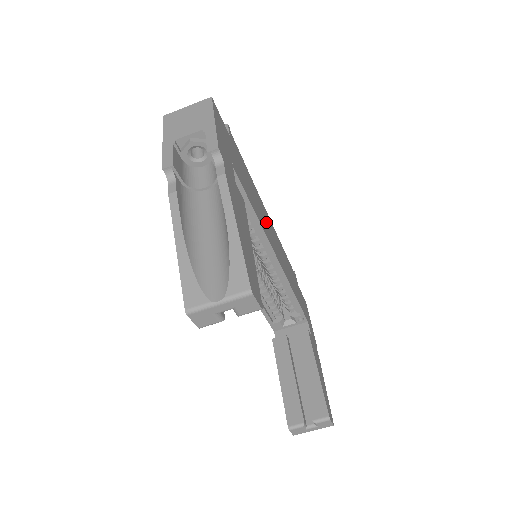
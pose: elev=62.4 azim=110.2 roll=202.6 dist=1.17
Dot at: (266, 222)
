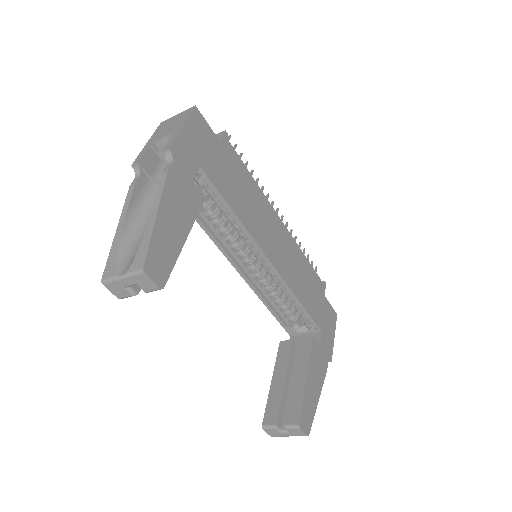
Dot at: (265, 224)
